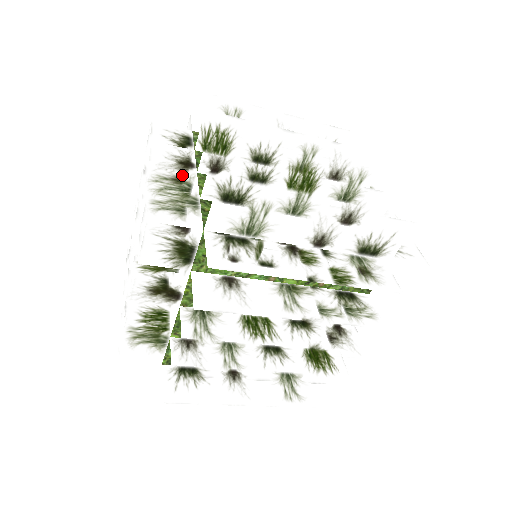
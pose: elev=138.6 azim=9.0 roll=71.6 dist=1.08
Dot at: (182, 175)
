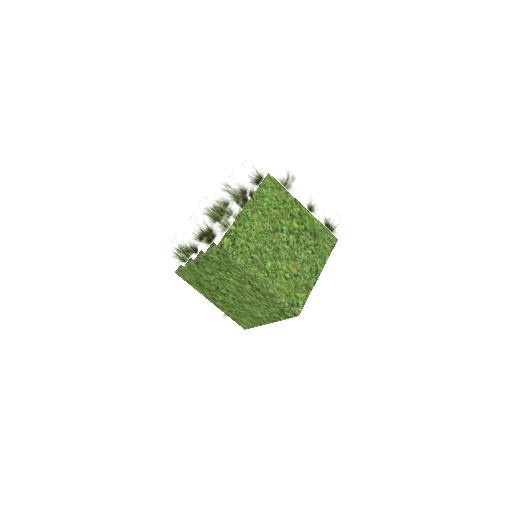
Dot at: occluded
